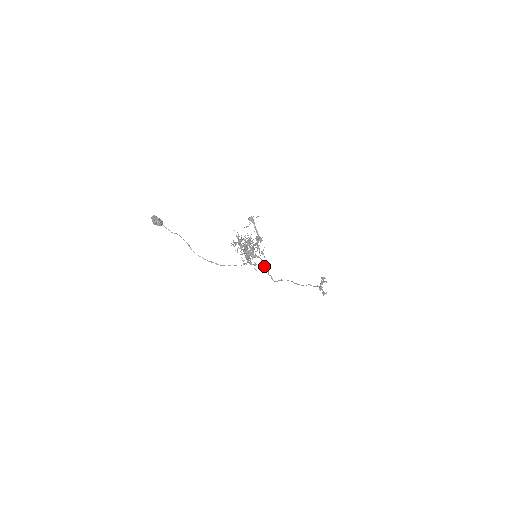
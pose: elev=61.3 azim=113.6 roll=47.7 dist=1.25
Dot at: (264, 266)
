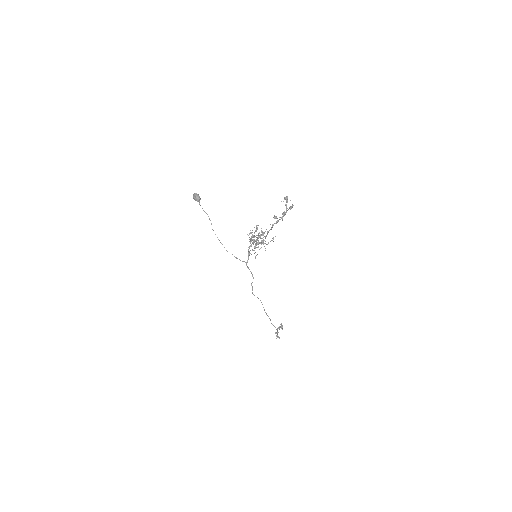
Dot at: occluded
